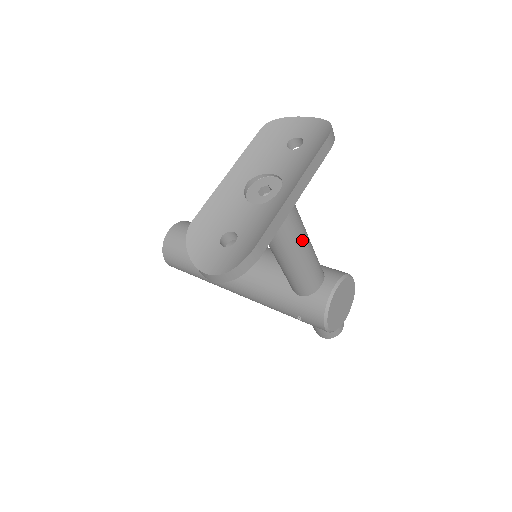
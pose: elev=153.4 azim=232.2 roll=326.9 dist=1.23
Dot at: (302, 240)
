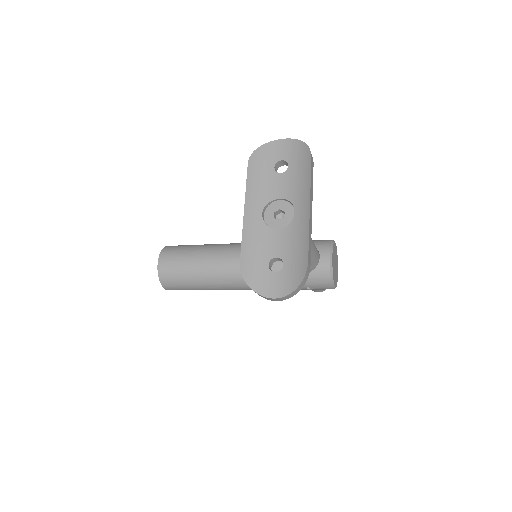
Dot at: occluded
